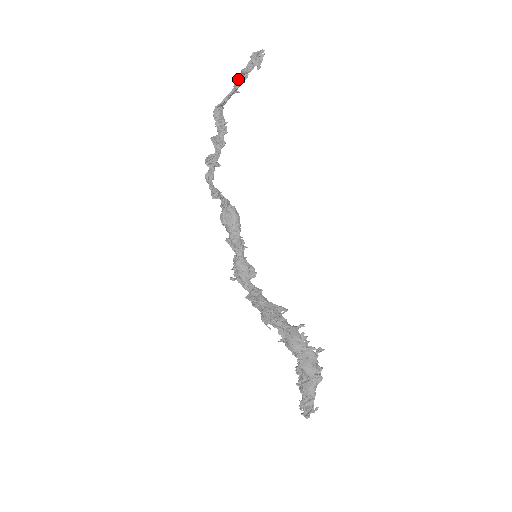
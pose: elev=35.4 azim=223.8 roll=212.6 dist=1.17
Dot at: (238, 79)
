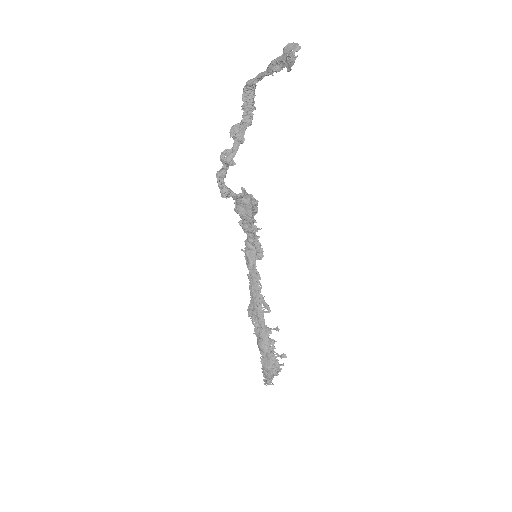
Dot at: (269, 66)
